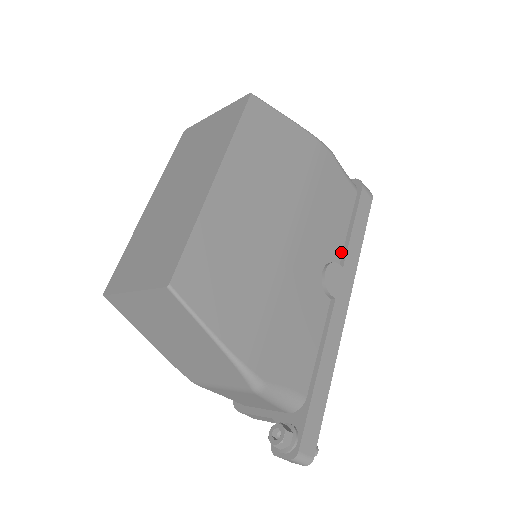
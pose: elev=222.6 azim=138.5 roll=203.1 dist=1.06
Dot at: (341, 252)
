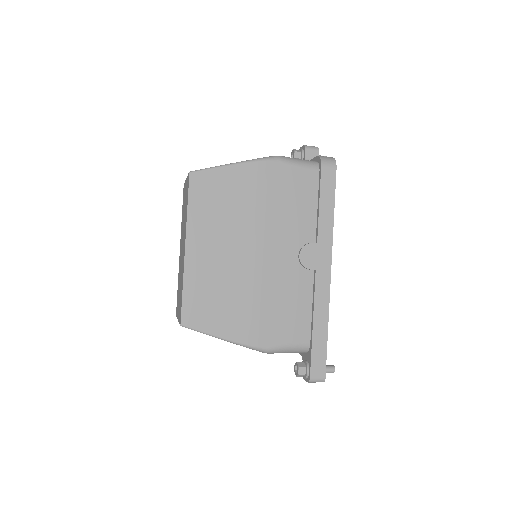
Dot at: (315, 230)
